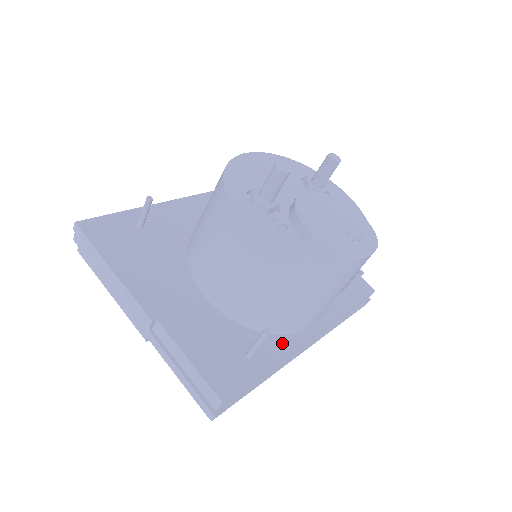
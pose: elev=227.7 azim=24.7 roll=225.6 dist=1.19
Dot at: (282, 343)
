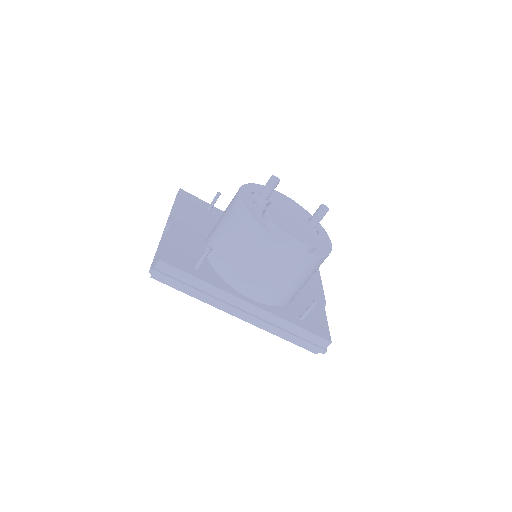
Dot at: (223, 284)
